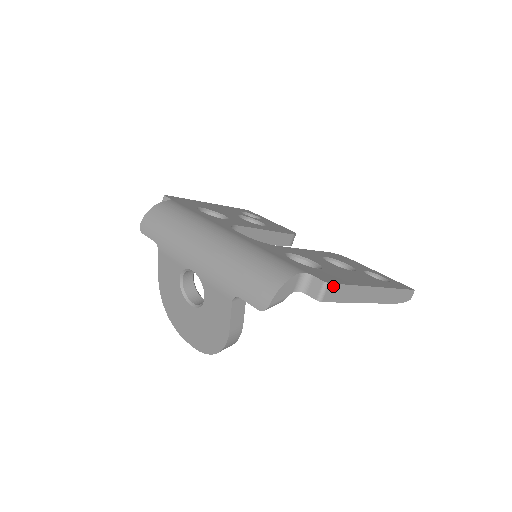
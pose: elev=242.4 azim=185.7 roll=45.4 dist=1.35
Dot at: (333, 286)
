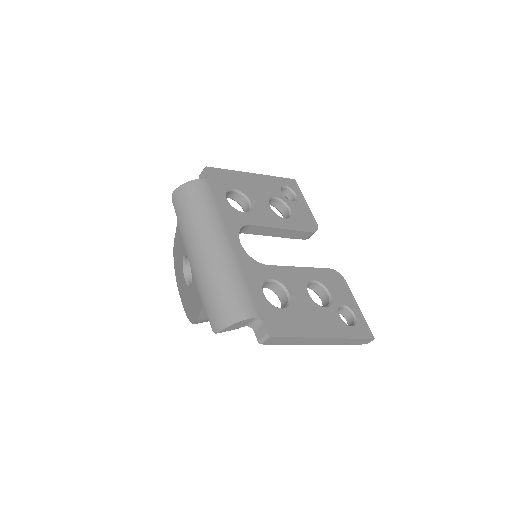
Dot at: (275, 338)
